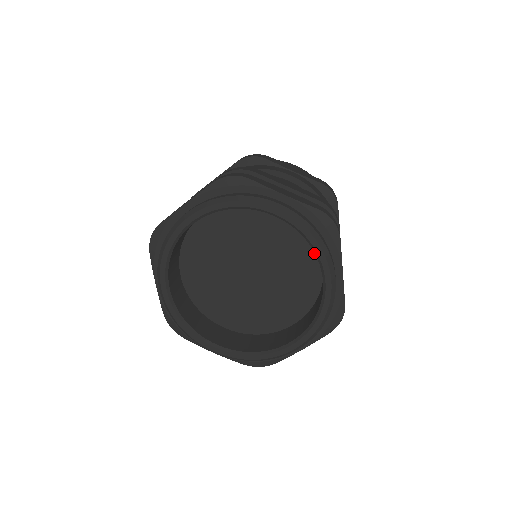
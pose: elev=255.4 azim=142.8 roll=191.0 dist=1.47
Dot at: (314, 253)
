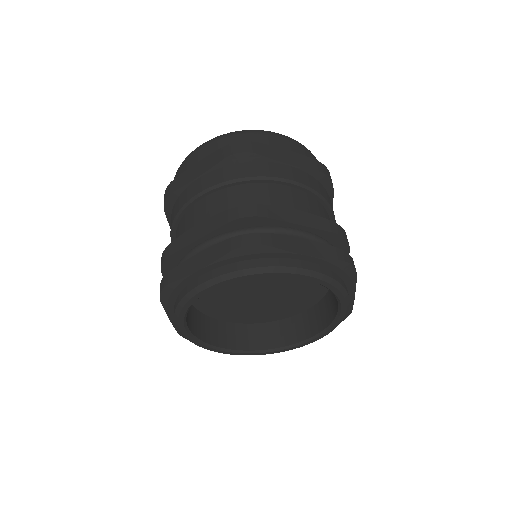
Dot at: occluded
